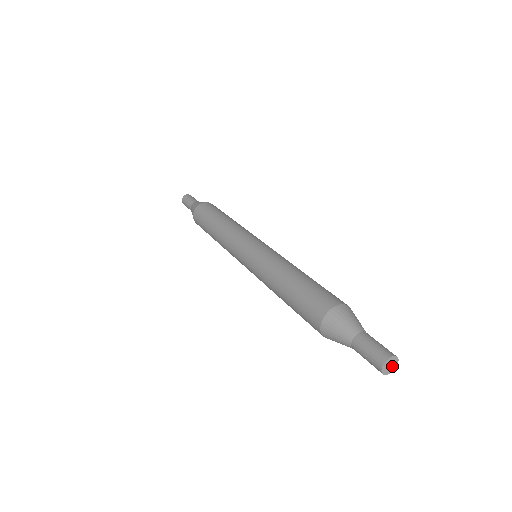
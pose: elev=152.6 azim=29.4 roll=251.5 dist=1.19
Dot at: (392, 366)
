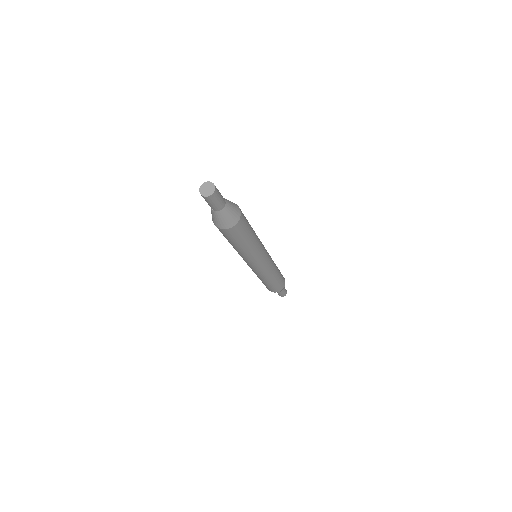
Dot at: (210, 189)
